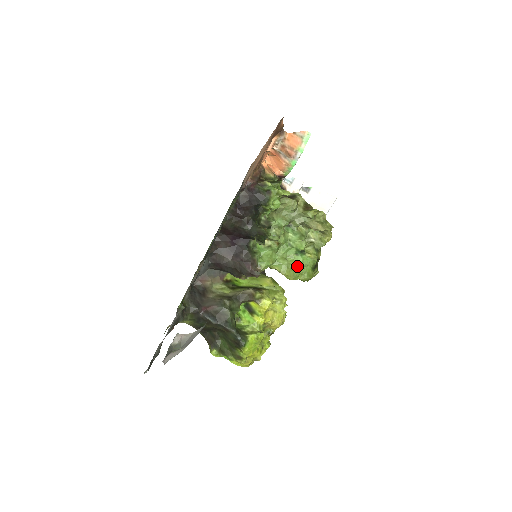
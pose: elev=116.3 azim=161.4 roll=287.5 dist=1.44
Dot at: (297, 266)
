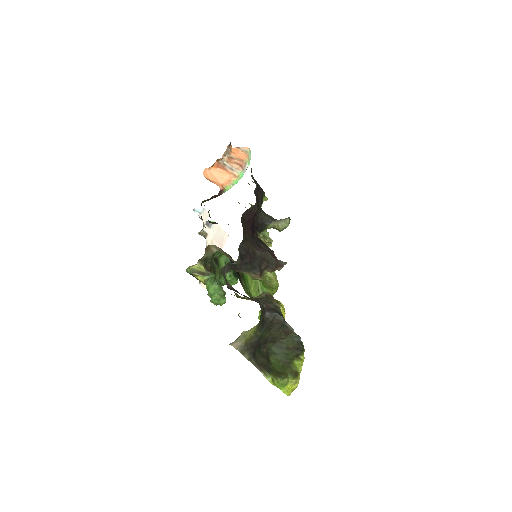
Dot at: occluded
